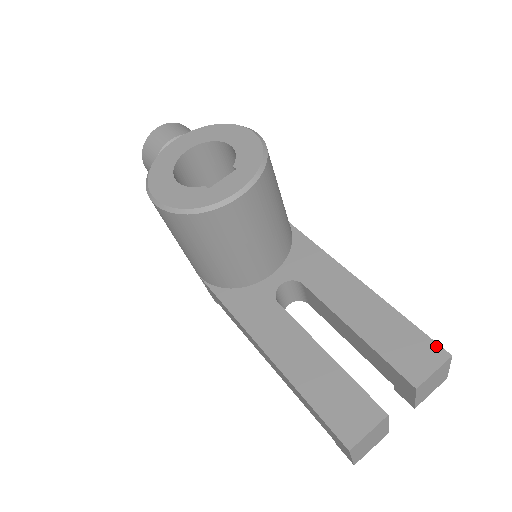
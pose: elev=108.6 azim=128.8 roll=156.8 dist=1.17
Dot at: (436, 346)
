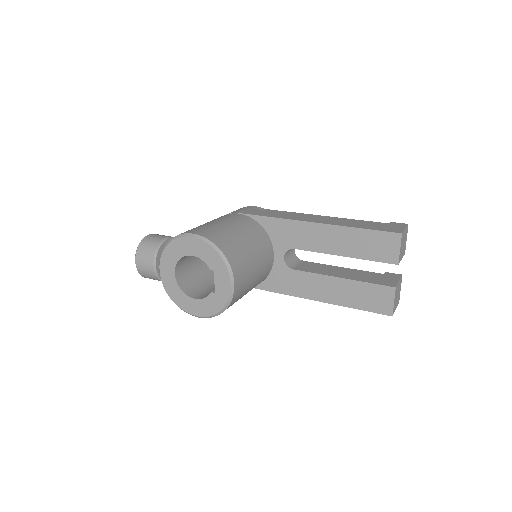
Dot at: (390, 234)
